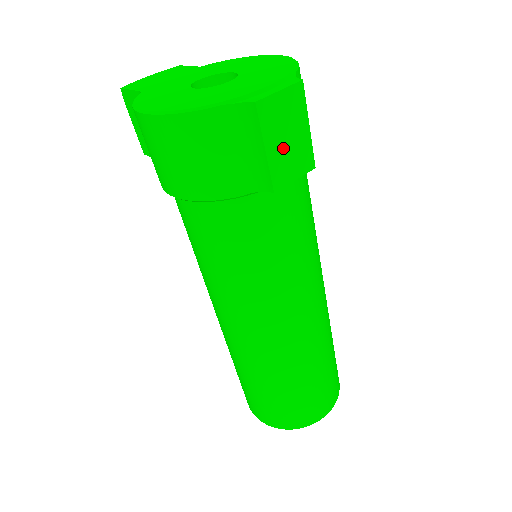
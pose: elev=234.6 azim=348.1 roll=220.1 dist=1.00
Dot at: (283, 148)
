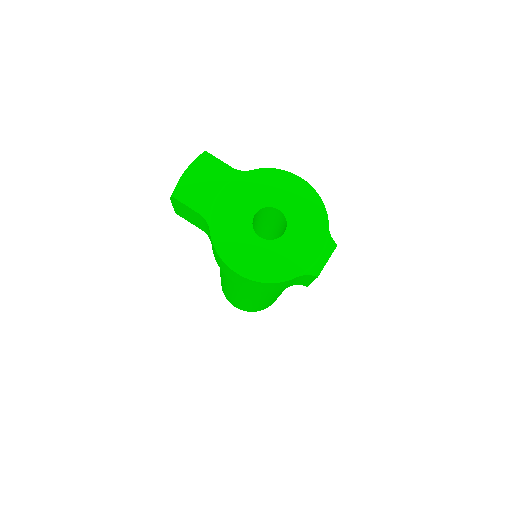
Dot at: occluded
